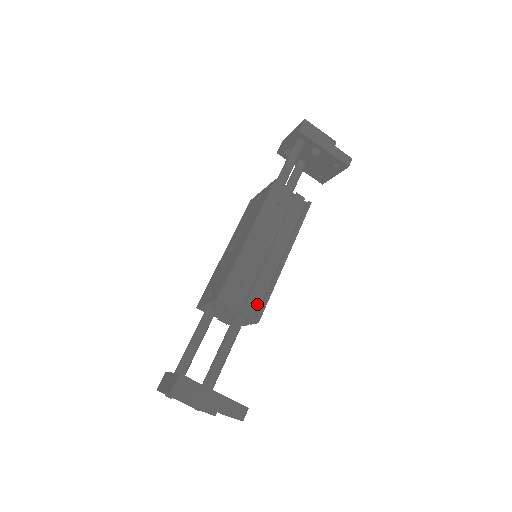
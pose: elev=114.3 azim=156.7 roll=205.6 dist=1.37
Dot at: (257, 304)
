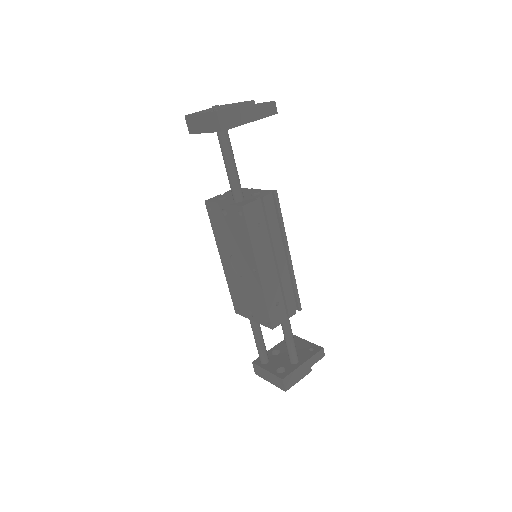
Dot at: occluded
